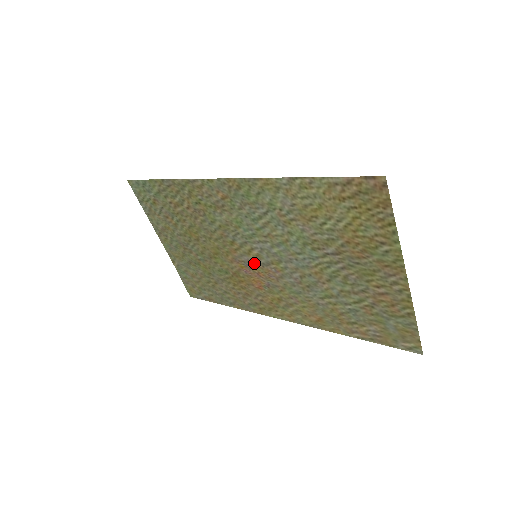
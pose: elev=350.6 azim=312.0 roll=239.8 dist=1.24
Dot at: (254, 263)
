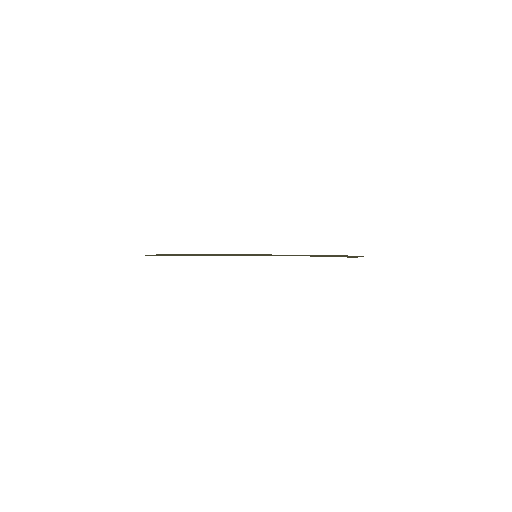
Dot at: occluded
